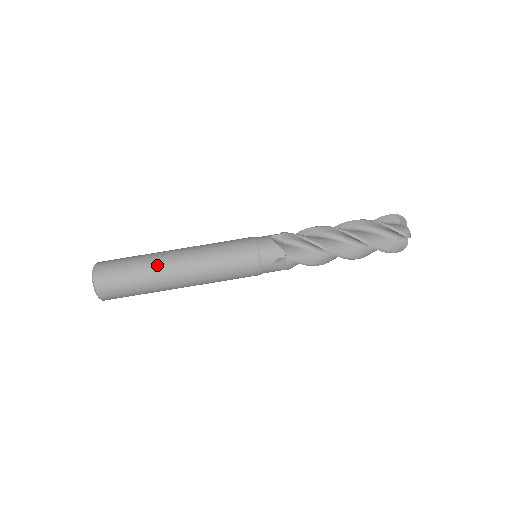
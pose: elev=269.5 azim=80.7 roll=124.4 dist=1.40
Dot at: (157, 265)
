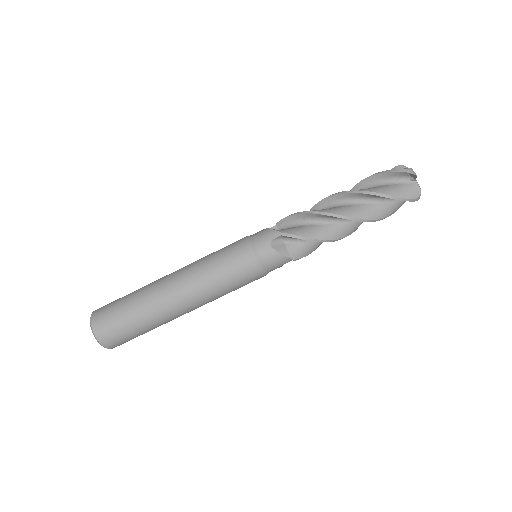
Dot at: (151, 286)
